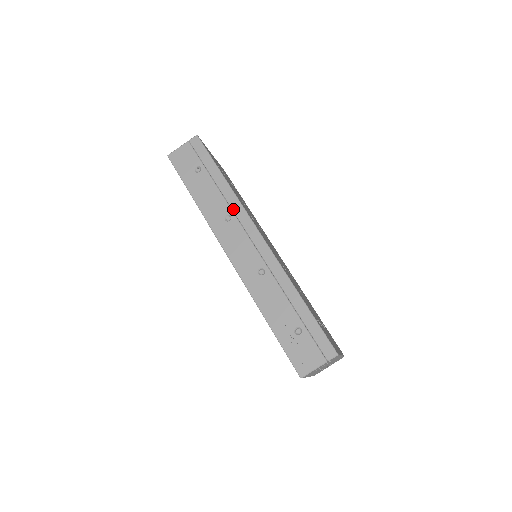
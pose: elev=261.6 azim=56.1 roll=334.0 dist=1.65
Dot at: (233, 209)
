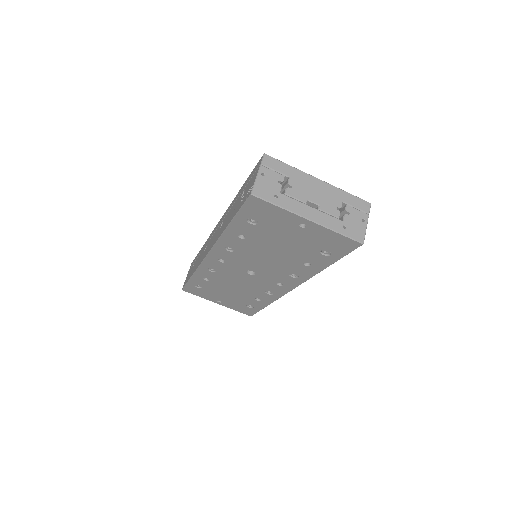
Dot at: occluded
